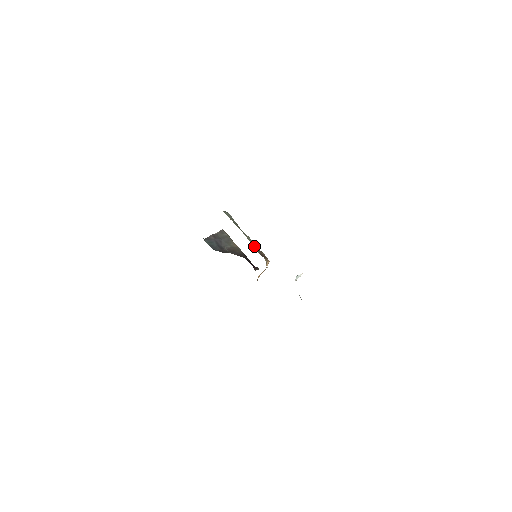
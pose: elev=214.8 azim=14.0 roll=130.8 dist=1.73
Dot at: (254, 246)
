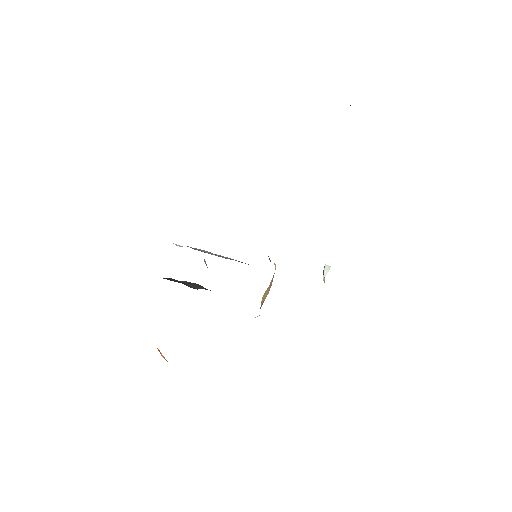
Dot at: occluded
